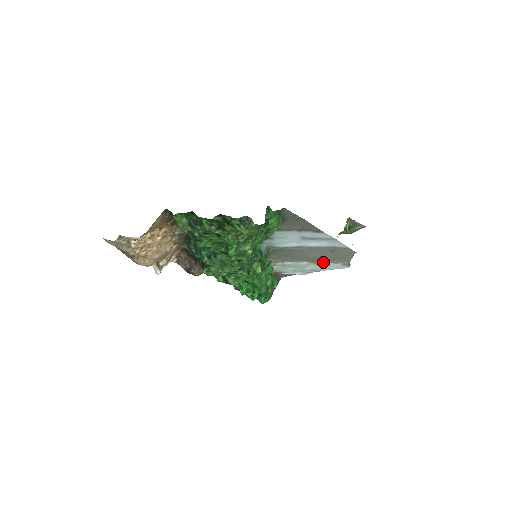
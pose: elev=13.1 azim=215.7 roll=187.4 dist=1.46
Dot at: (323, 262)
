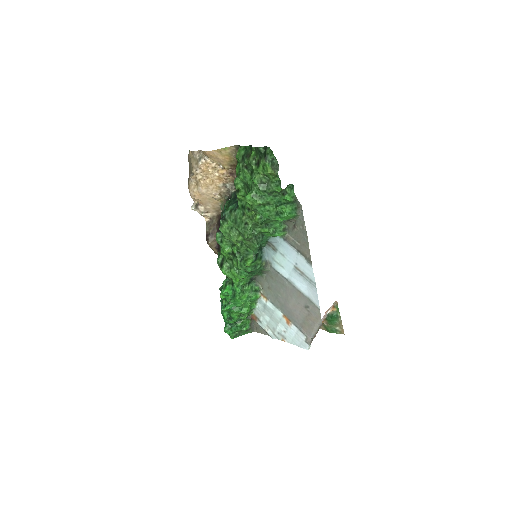
Dot at: (293, 324)
